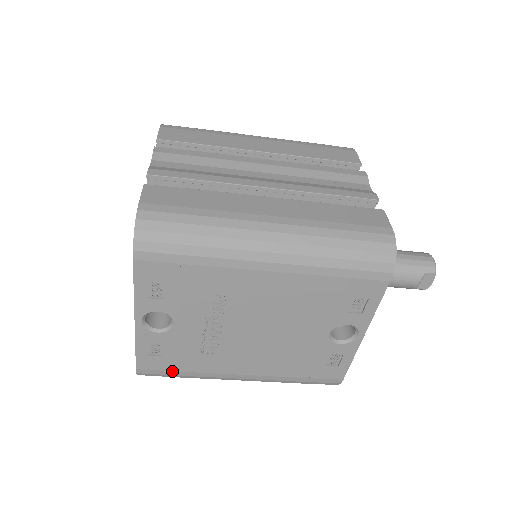
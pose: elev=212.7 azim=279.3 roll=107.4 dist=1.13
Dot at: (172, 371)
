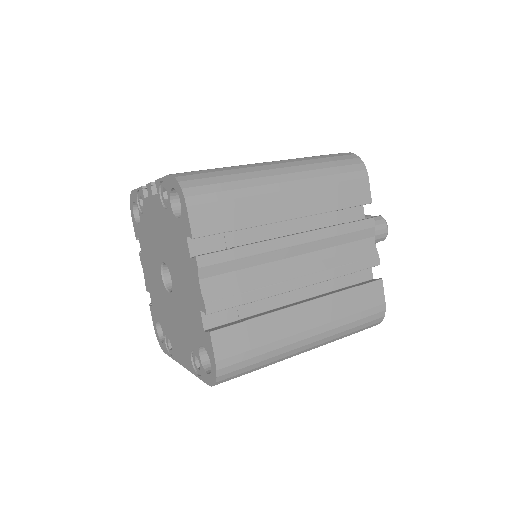
Dot at: occluded
